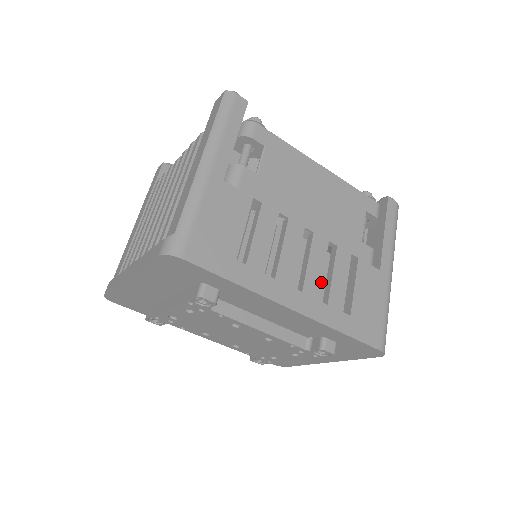
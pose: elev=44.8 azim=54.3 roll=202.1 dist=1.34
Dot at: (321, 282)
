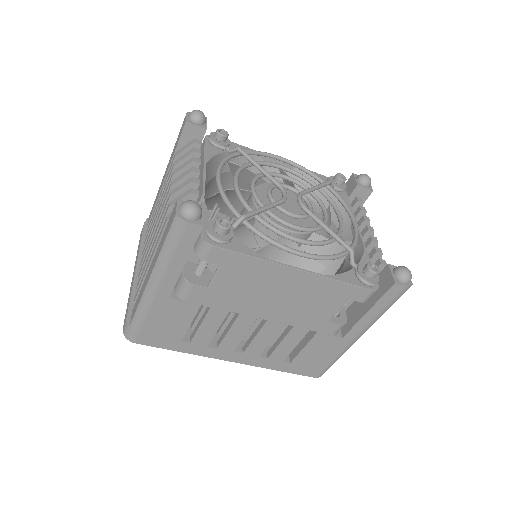
Dot at: occluded
